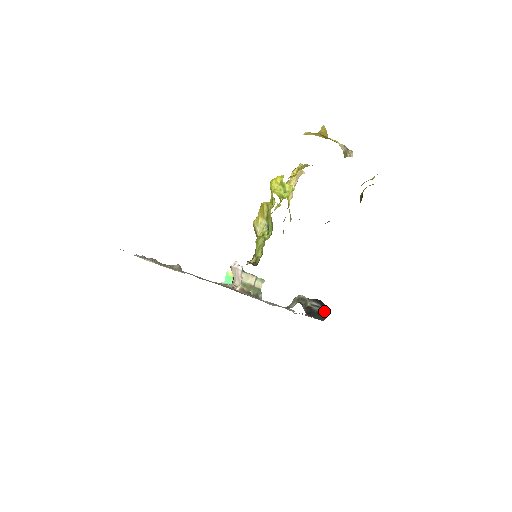
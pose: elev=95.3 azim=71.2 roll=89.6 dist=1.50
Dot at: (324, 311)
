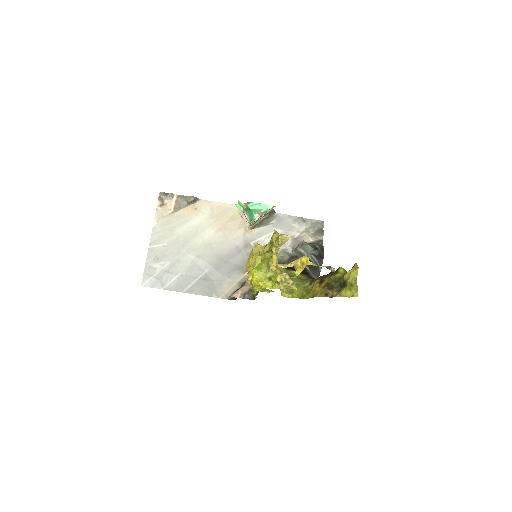
Dot at: (319, 268)
